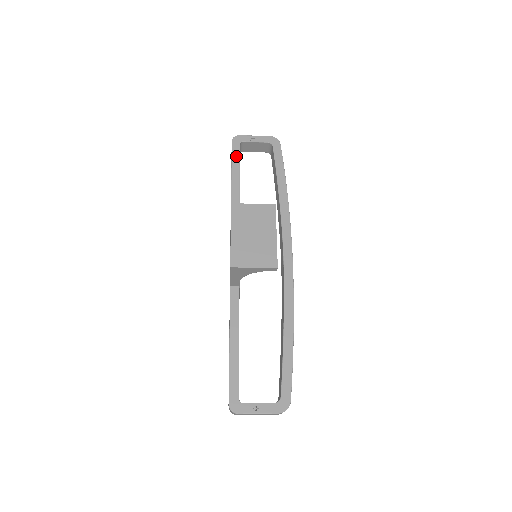
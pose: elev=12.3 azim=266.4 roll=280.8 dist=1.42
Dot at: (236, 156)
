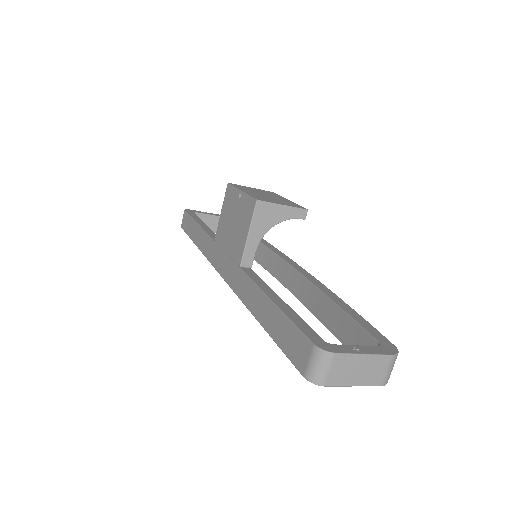
Dot at: (194, 215)
